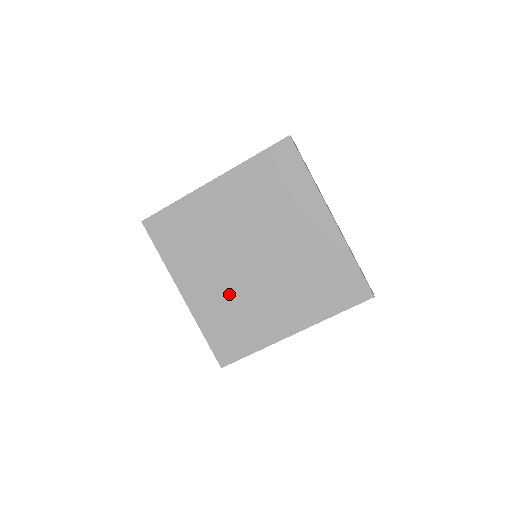
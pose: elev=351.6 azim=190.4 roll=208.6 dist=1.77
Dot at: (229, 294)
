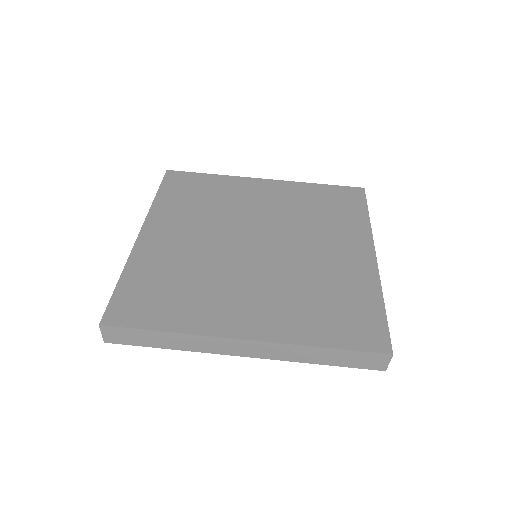
Dot at: (283, 286)
